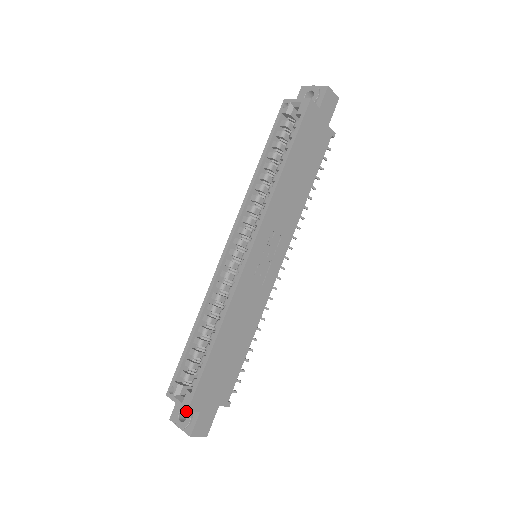
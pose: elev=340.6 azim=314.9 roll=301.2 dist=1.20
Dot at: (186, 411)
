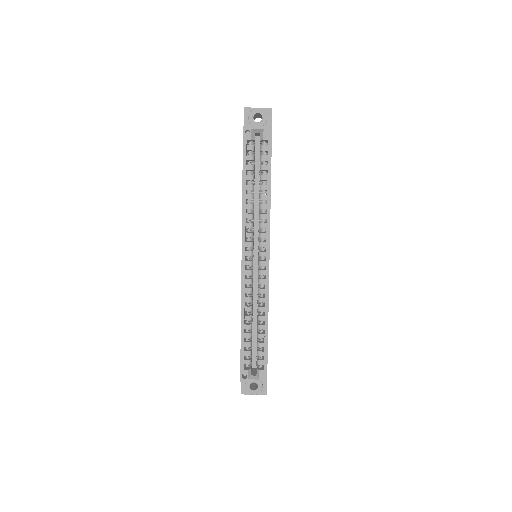
Dot at: (256, 382)
